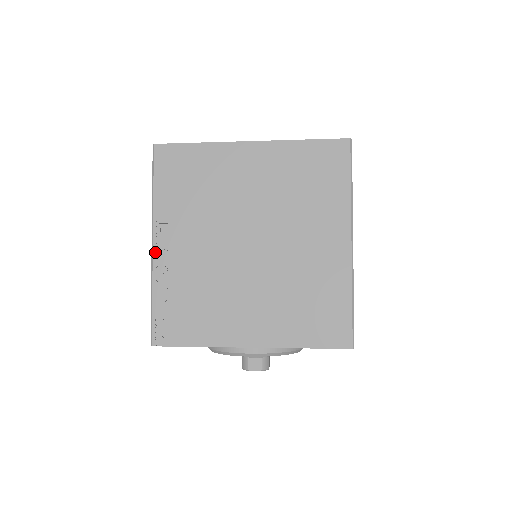
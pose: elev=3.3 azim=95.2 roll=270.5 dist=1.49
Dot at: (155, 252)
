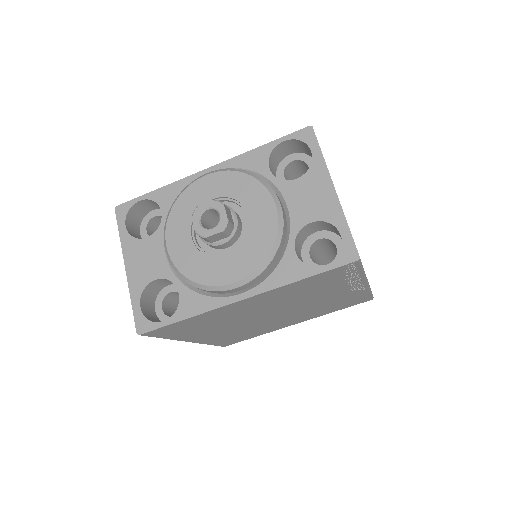
Dot at: occluded
